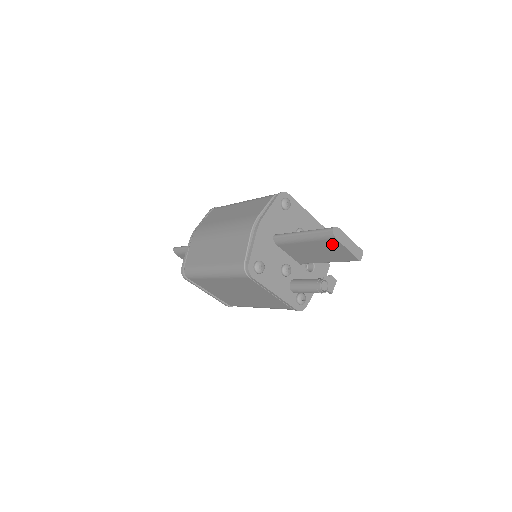
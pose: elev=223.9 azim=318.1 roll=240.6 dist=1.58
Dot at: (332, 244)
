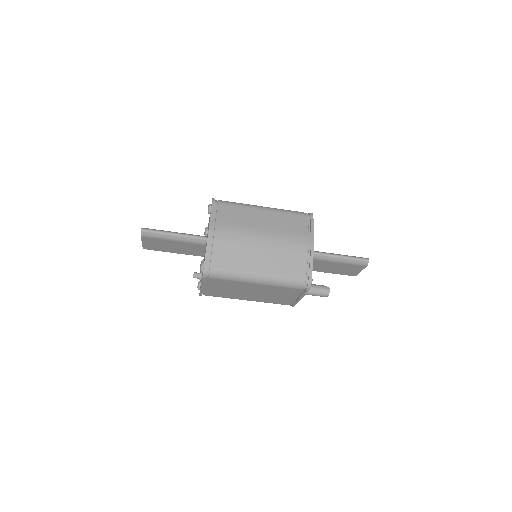
Dot at: (356, 267)
